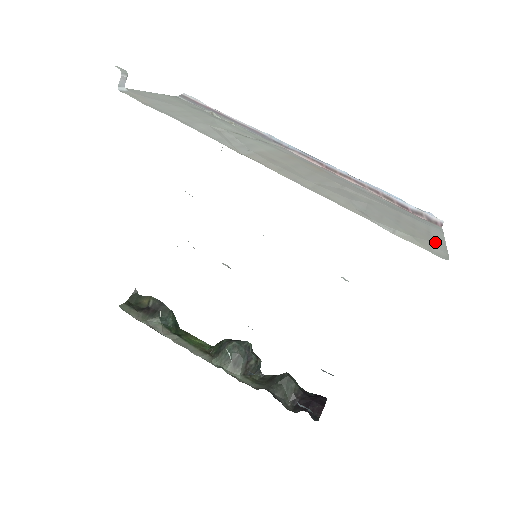
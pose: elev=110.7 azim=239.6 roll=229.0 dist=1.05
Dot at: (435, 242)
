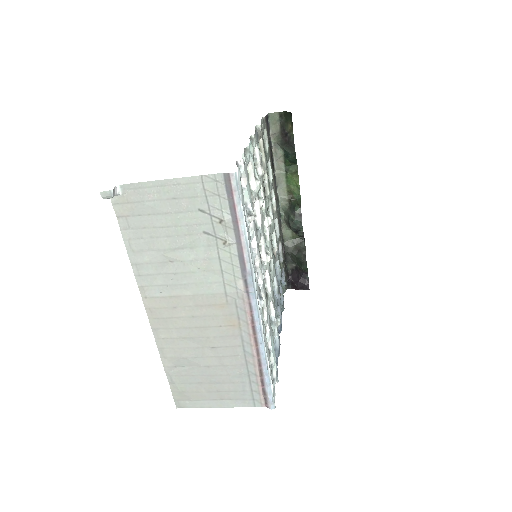
Dot at: (200, 402)
